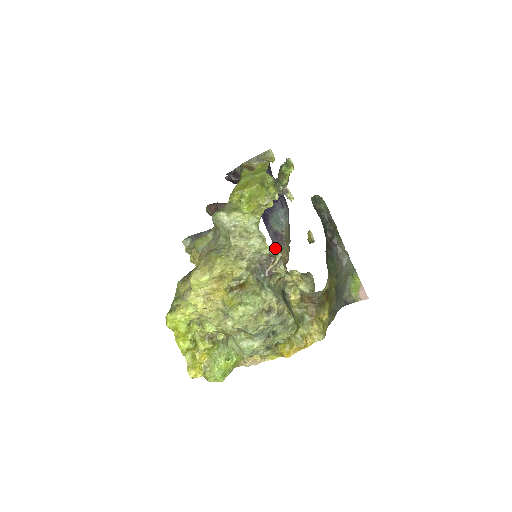
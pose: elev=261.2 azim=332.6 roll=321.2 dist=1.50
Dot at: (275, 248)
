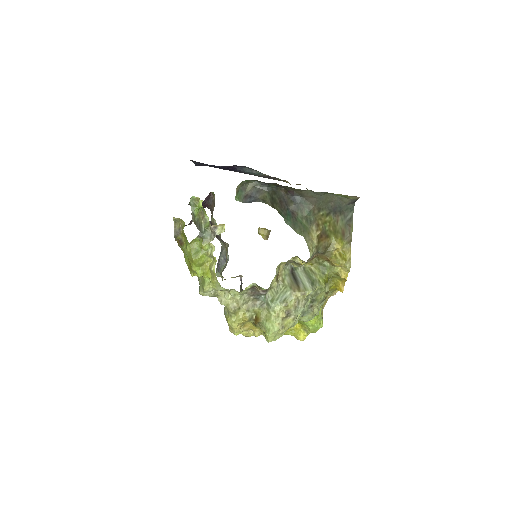
Dot at: occluded
